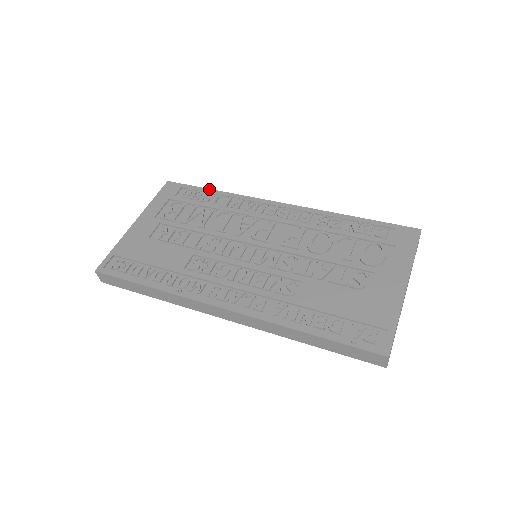
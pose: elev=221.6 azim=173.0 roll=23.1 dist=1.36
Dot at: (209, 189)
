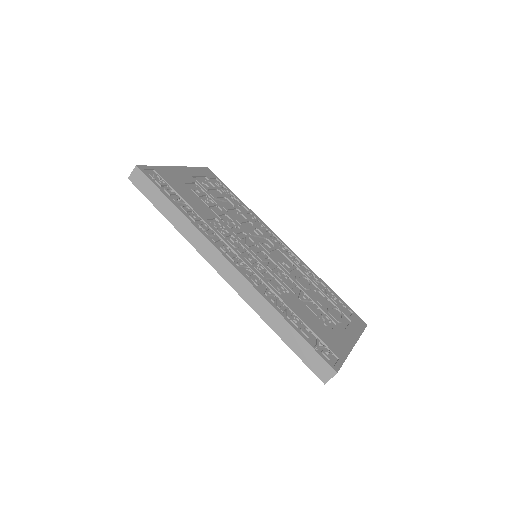
Dot at: occluded
